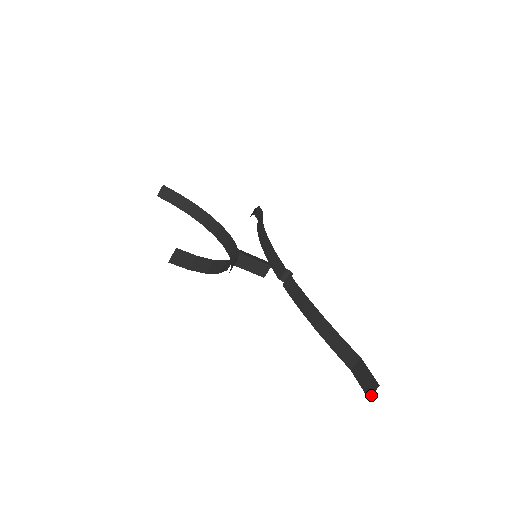
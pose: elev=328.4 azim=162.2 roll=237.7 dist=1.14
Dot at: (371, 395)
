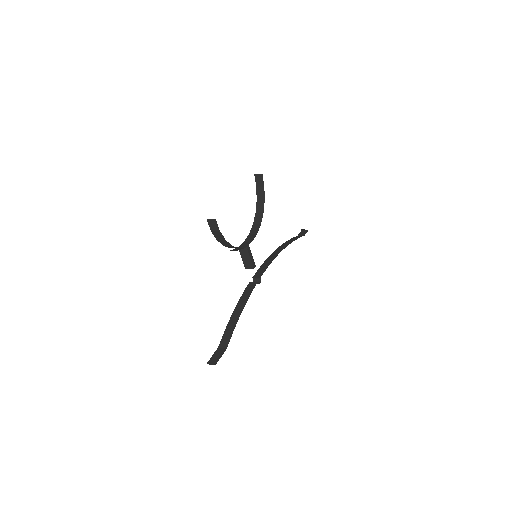
Dot at: (209, 364)
